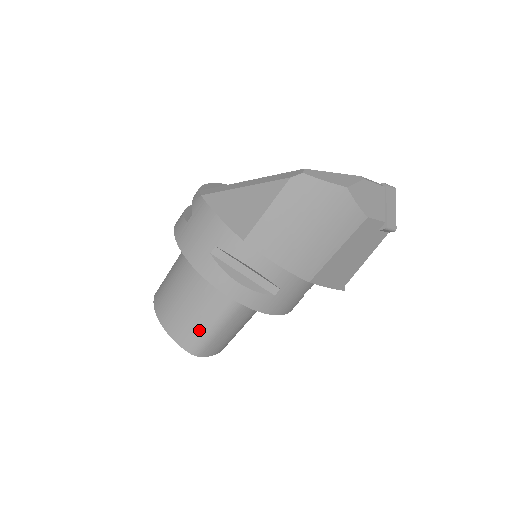
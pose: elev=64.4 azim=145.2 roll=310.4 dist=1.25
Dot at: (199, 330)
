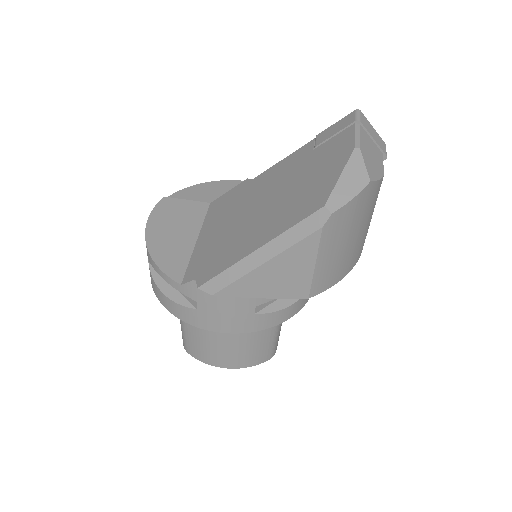
Dot at: (268, 344)
